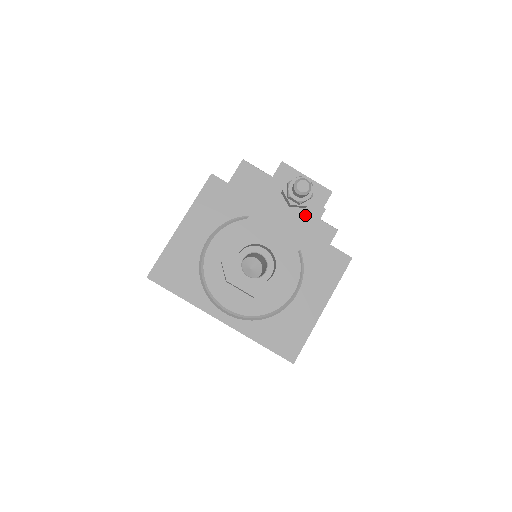
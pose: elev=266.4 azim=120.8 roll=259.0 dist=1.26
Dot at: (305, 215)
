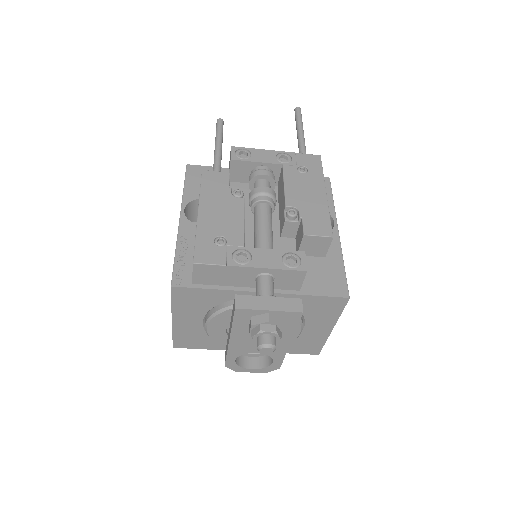
Dot at: (282, 331)
